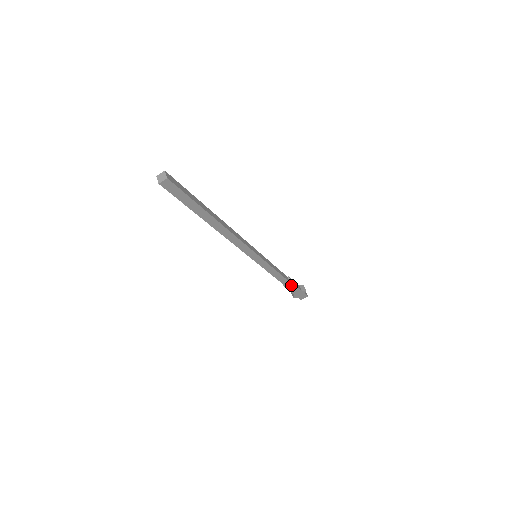
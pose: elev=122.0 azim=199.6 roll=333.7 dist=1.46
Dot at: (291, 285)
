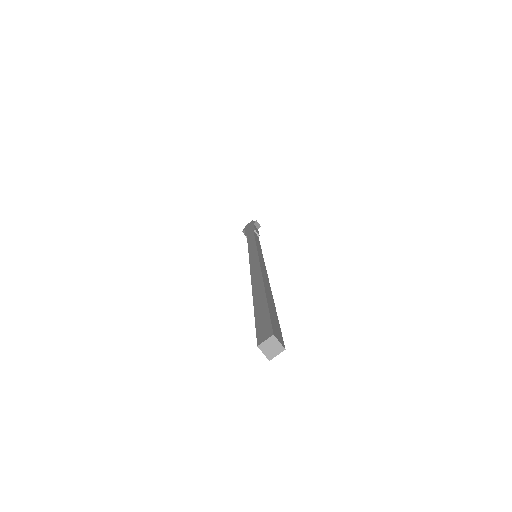
Dot at: occluded
